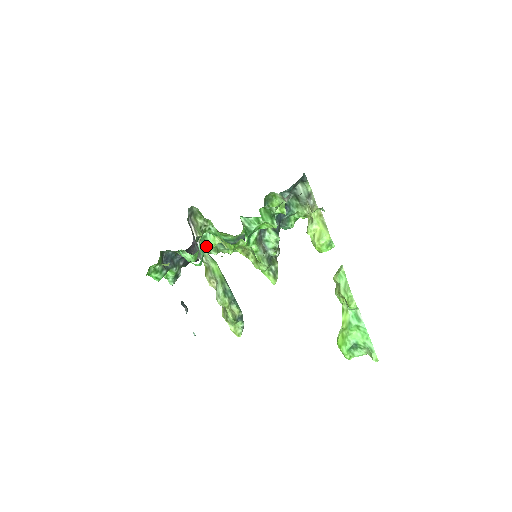
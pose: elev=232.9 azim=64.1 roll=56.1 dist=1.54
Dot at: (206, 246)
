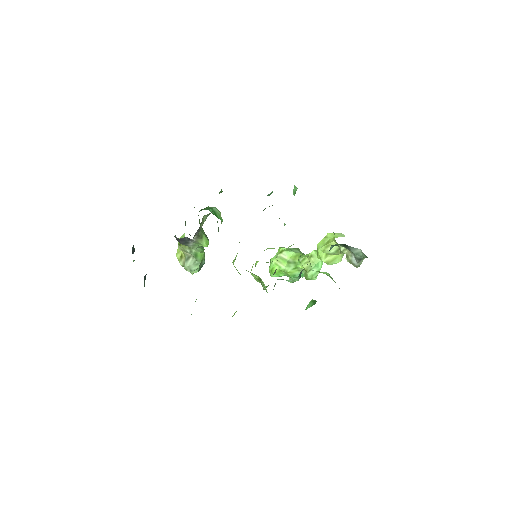
Dot at: (203, 246)
